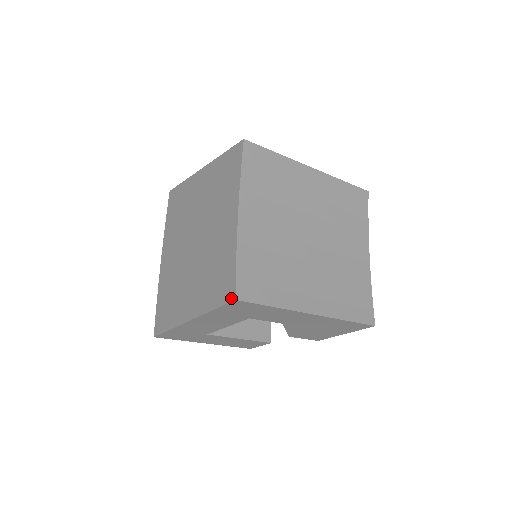
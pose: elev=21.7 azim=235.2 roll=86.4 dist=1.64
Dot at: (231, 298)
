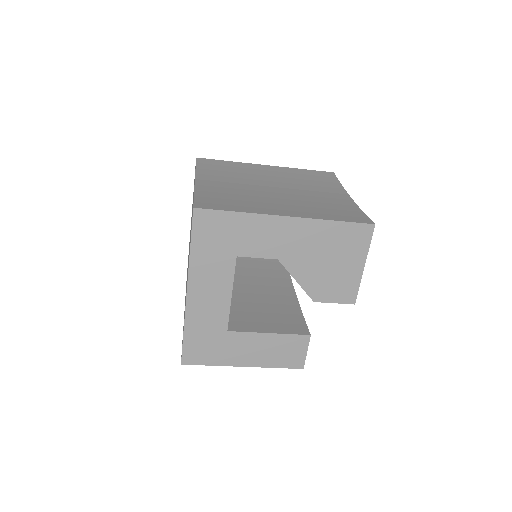
Dot at: occluded
